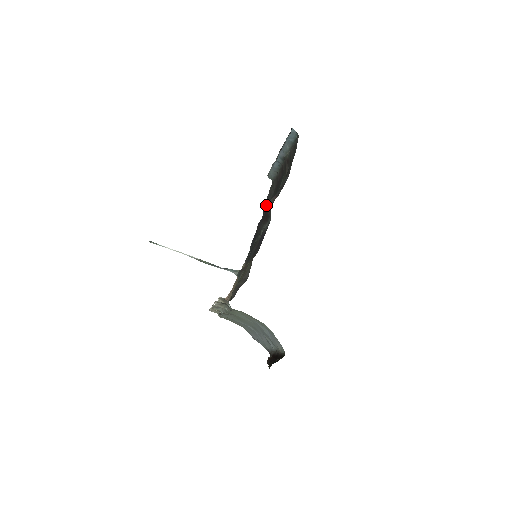
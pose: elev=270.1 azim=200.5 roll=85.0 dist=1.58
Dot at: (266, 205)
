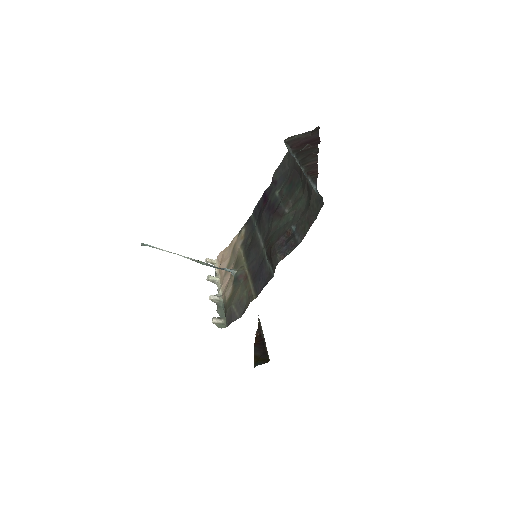
Dot at: (277, 176)
